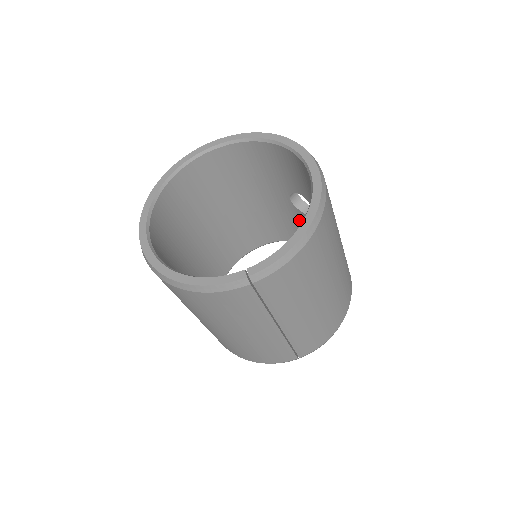
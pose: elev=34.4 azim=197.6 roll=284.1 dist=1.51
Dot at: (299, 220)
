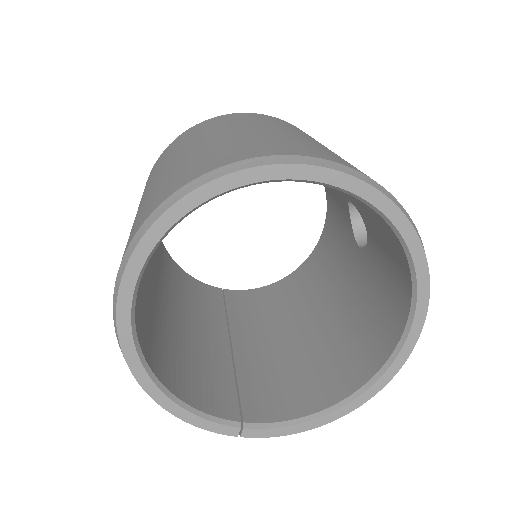
Dot at: (337, 190)
